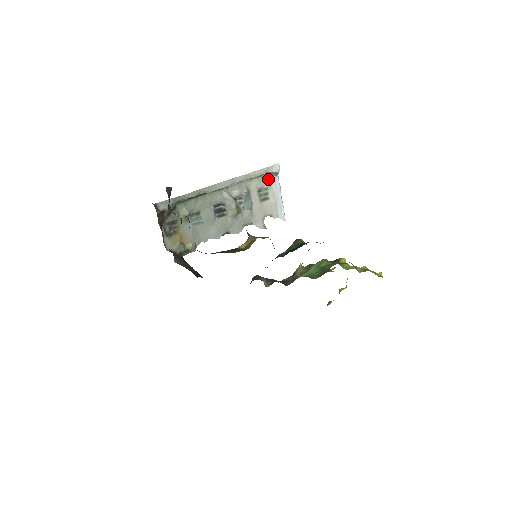
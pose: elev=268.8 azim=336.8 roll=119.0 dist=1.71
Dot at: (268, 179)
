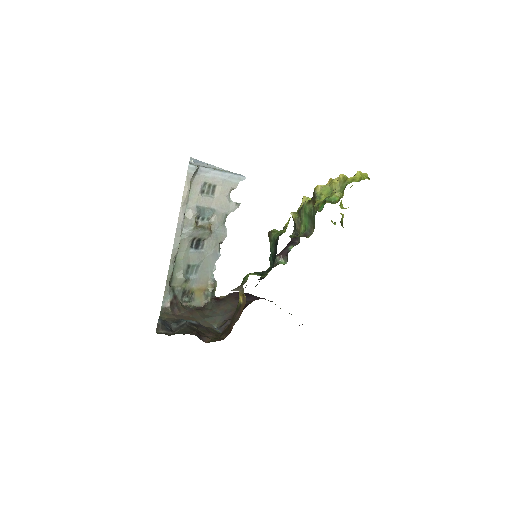
Dot at: (197, 178)
